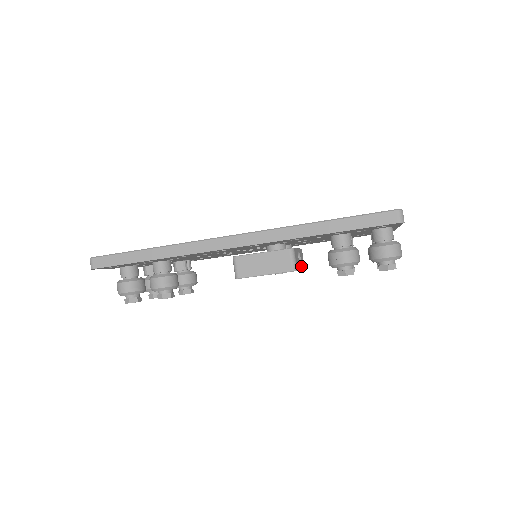
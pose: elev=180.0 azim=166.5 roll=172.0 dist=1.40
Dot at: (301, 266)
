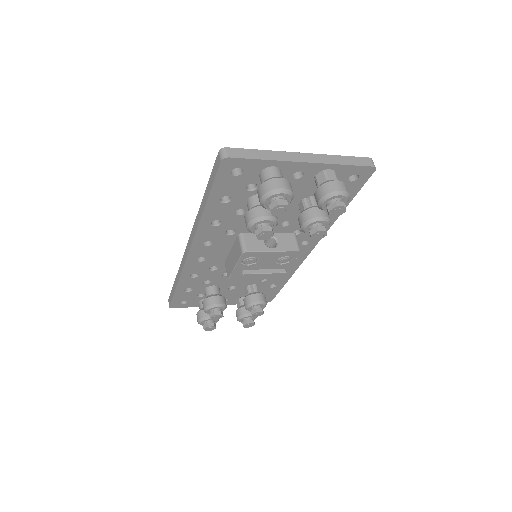
Dot at: (277, 248)
